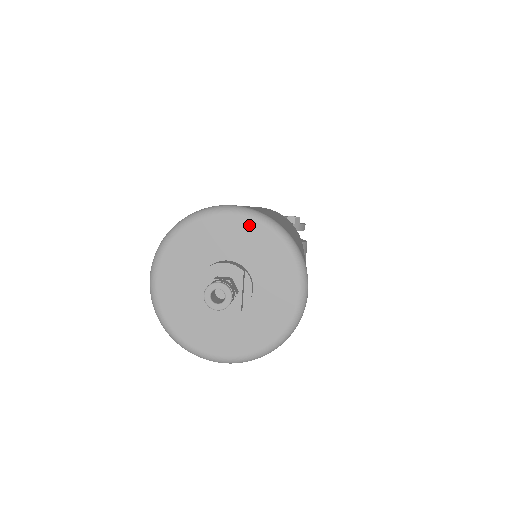
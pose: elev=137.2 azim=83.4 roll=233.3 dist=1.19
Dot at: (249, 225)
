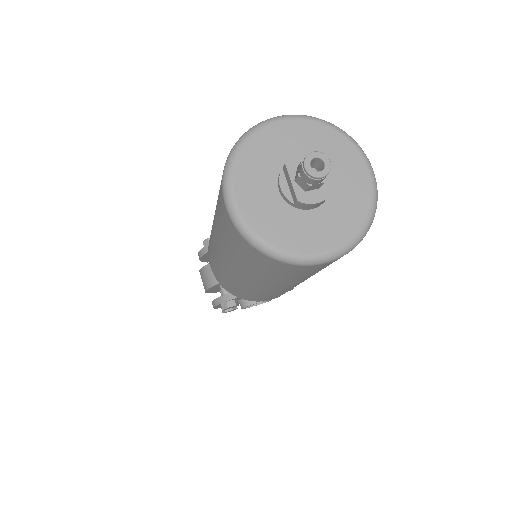
Dot at: (301, 124)
